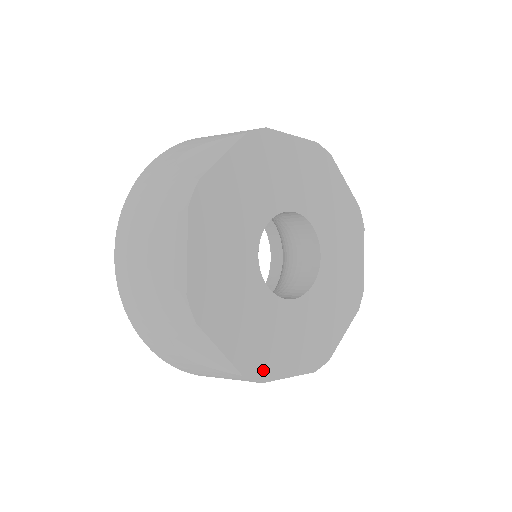
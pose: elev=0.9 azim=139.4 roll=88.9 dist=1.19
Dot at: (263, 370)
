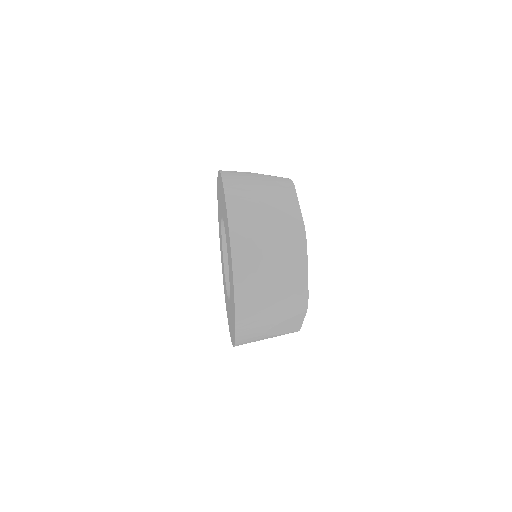
Dot at: occluded
